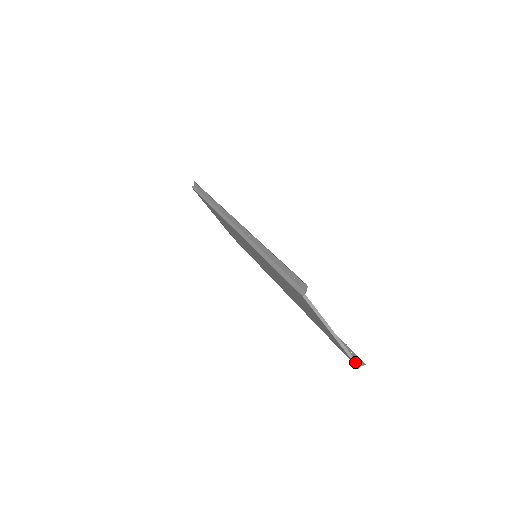
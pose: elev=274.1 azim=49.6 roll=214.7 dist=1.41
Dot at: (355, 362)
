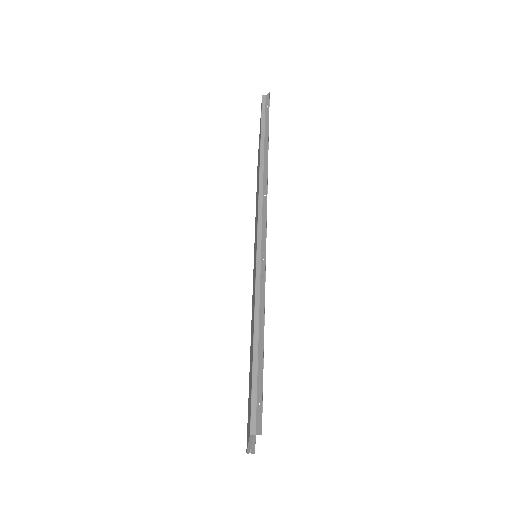
Dot at: (248, 452)
